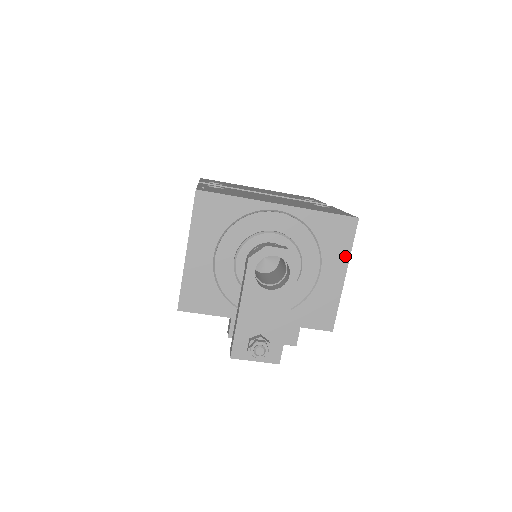
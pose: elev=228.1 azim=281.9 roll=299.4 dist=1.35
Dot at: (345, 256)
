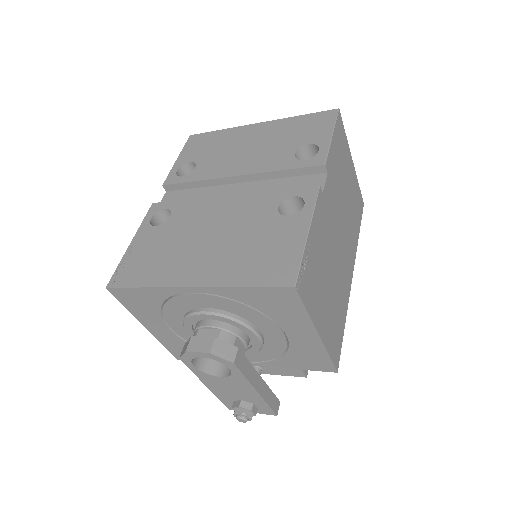
Dot at: (305, 320)
